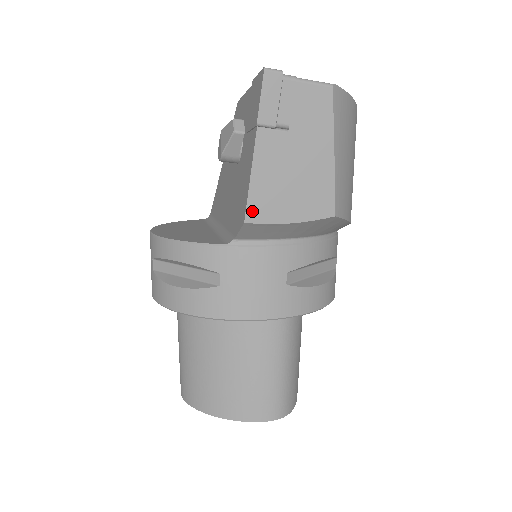
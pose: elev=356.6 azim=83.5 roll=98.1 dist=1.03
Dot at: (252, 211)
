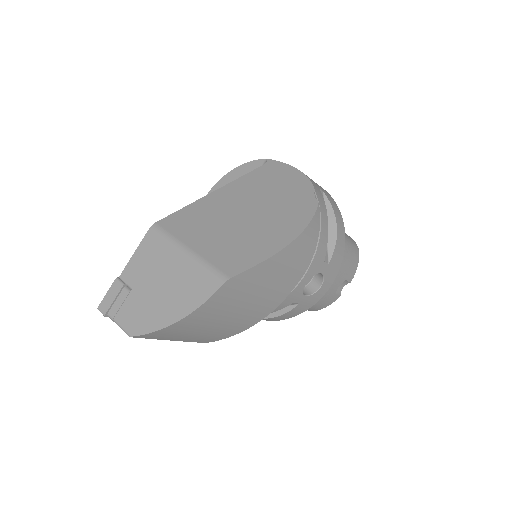
Dot at: occluded
